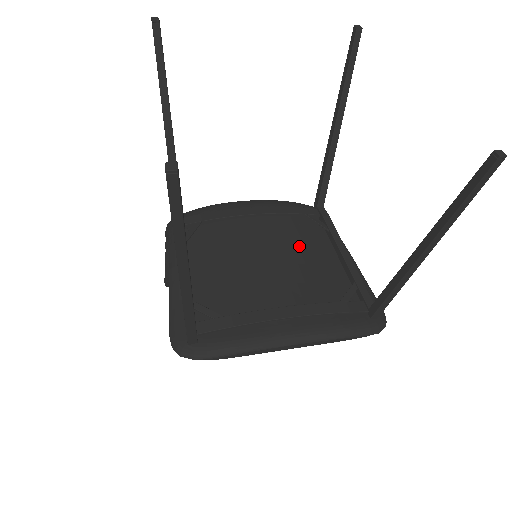
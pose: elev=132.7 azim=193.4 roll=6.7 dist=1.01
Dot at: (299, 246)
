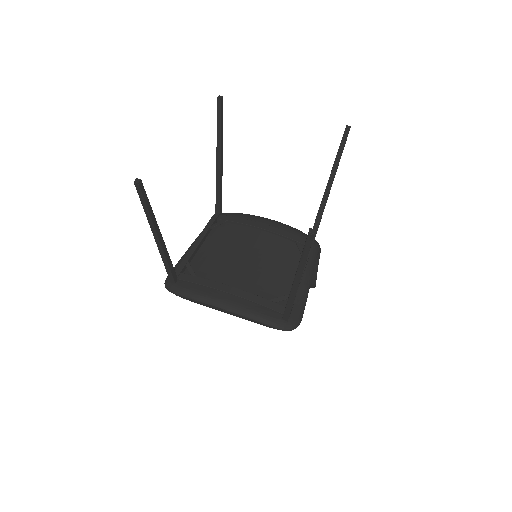
Dot at: (274, 258)
